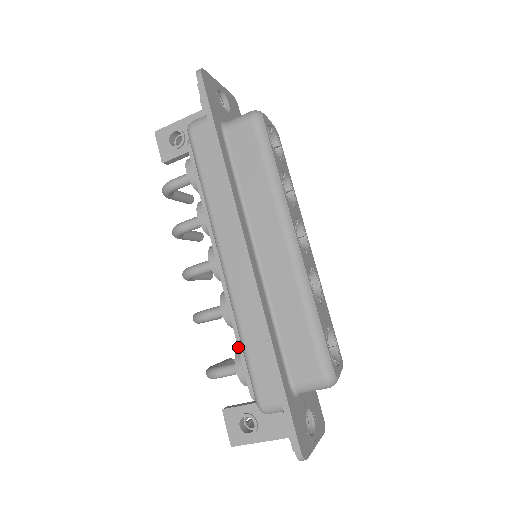
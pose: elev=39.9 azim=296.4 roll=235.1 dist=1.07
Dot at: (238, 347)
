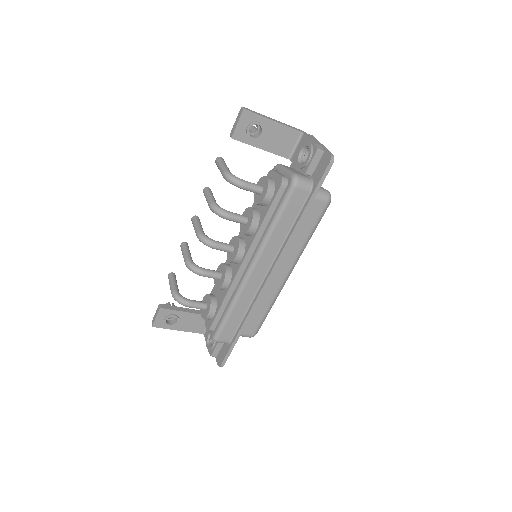
Dot at: (220, 307)
